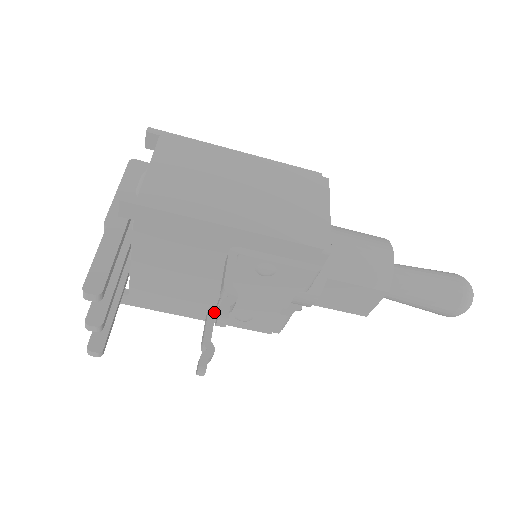
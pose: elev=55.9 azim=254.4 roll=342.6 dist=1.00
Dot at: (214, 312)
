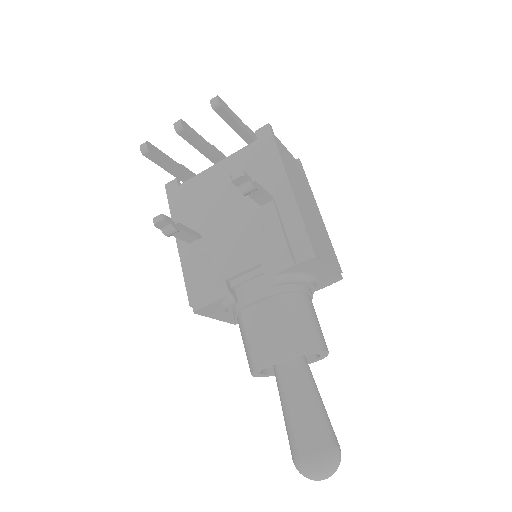
Dot at: (199, 237)
